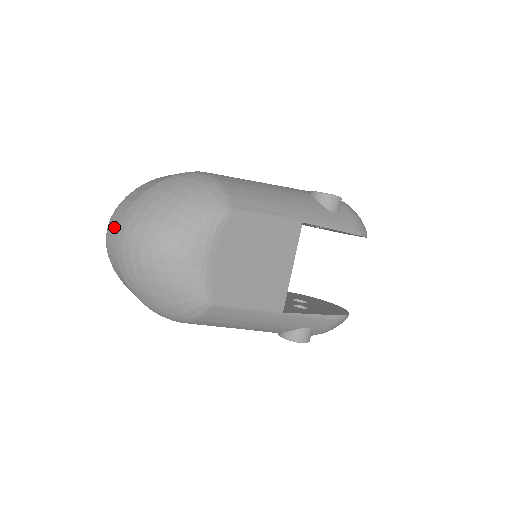
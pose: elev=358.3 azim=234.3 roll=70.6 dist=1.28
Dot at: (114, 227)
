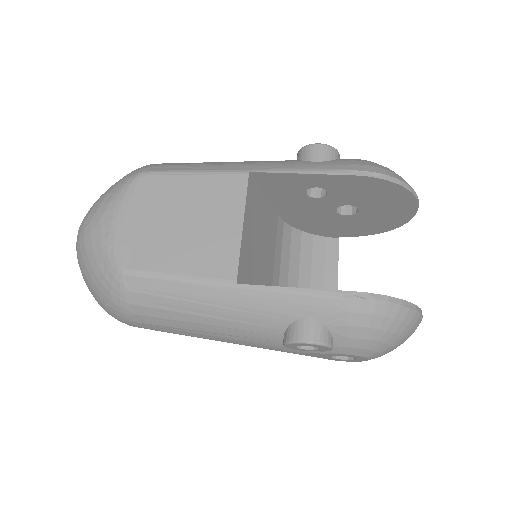
Dot at: occluded
